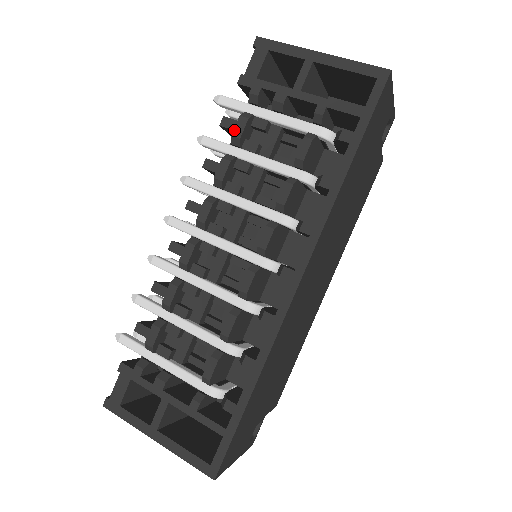
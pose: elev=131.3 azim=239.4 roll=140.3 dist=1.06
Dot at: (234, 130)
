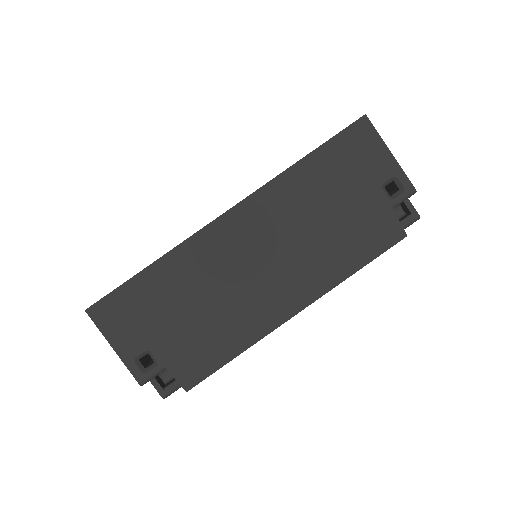
Dot at: occluded
